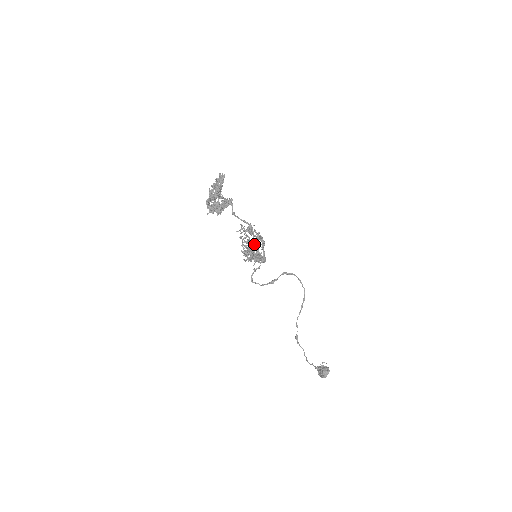
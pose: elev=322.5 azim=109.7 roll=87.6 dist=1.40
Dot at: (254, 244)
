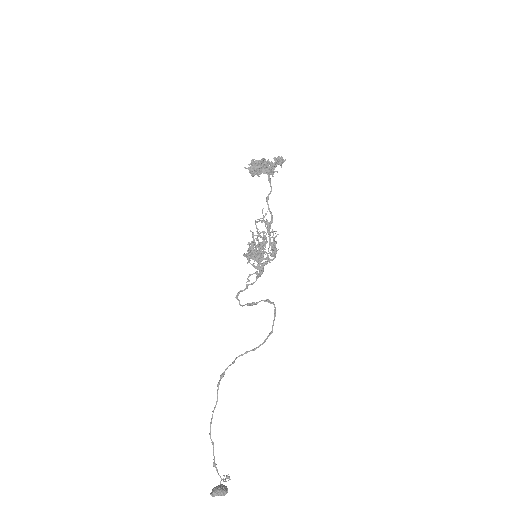
Dot at: occluded
